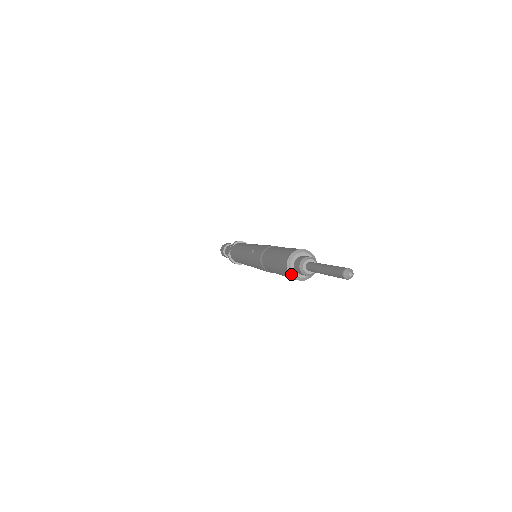
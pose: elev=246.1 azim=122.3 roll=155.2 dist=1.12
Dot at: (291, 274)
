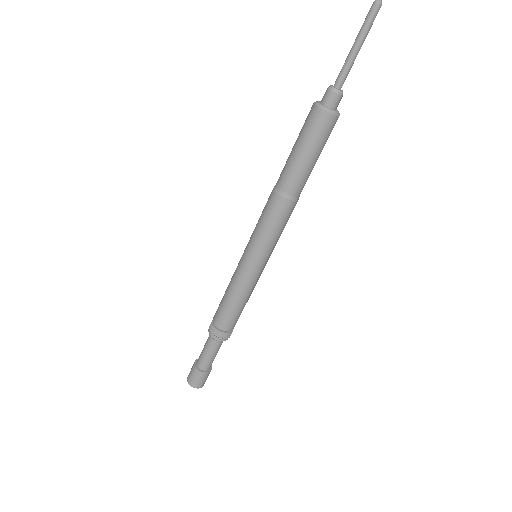
Dot at: (322, 107)
